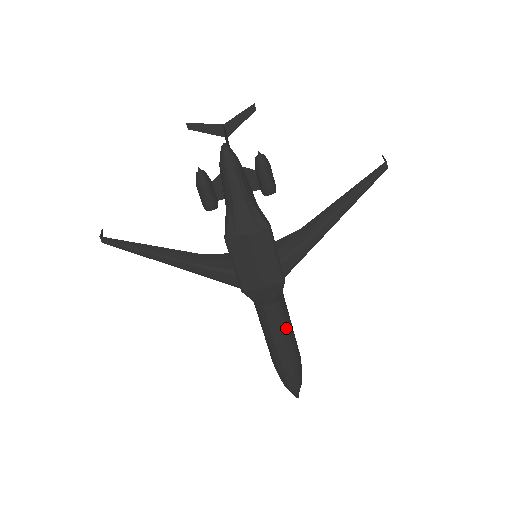
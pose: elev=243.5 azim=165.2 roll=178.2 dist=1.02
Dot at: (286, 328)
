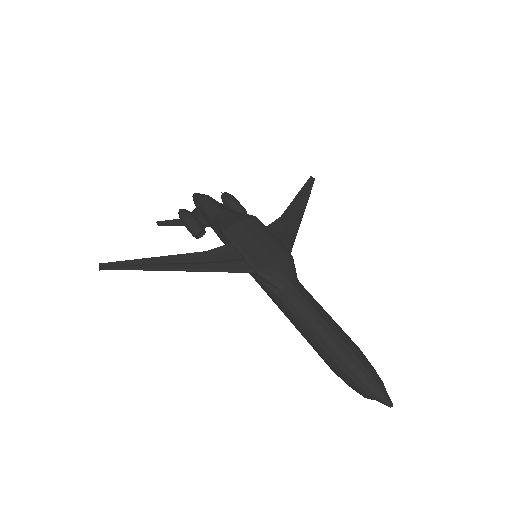
Dot at: (321, 308)
